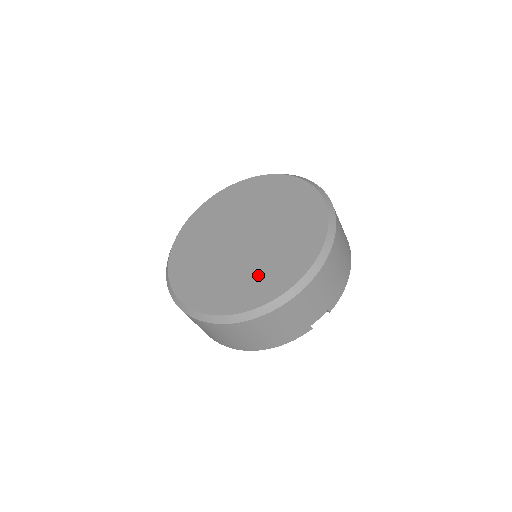
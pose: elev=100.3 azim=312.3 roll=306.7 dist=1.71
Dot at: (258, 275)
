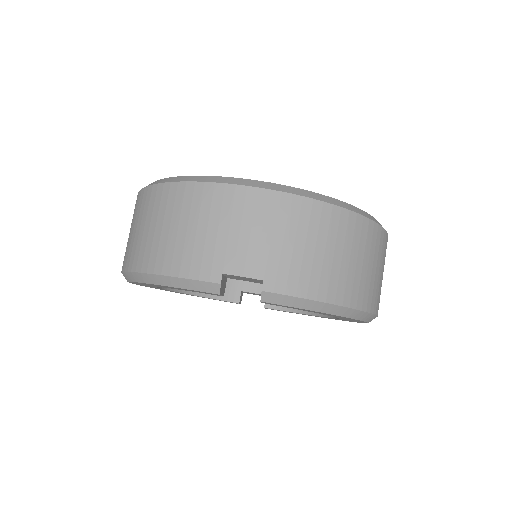
Dot at: occluded
